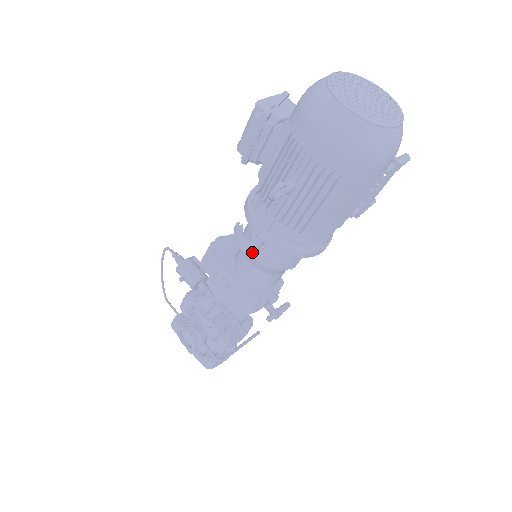
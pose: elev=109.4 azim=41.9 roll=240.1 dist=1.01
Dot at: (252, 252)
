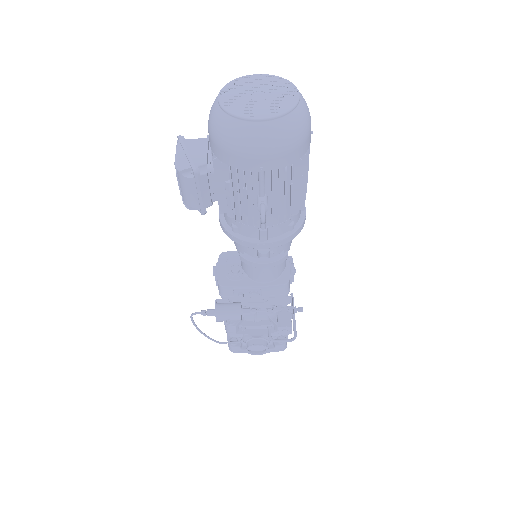
Dot at: (273, 263)
